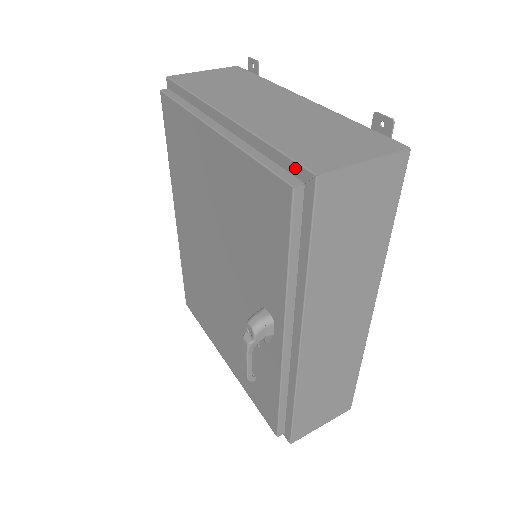
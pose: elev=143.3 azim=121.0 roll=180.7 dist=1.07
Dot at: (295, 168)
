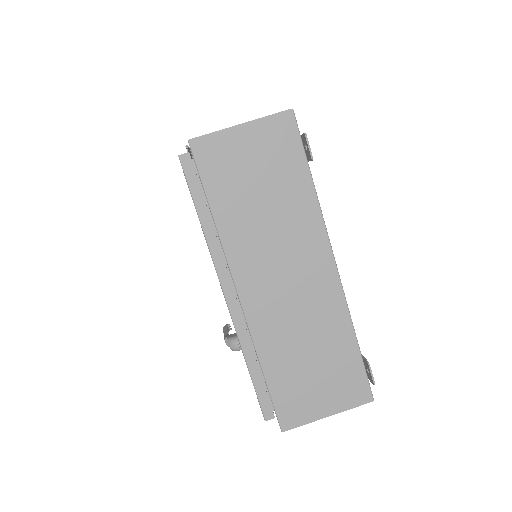
Dot at: (273, 406)
